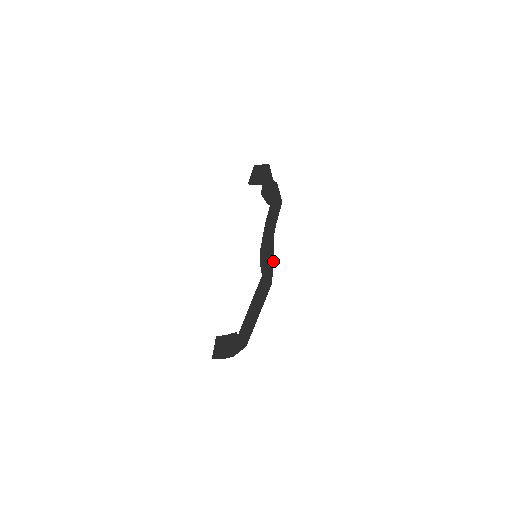
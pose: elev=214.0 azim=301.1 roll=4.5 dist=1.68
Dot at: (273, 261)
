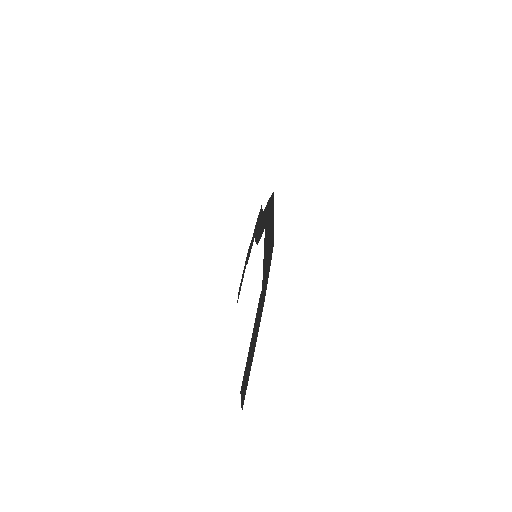
Dot at: (269, 199)
